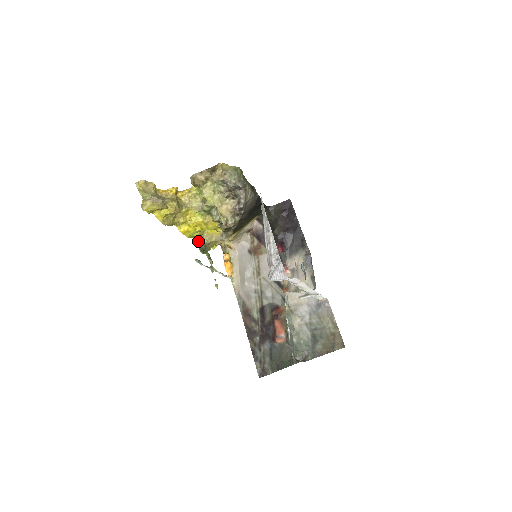
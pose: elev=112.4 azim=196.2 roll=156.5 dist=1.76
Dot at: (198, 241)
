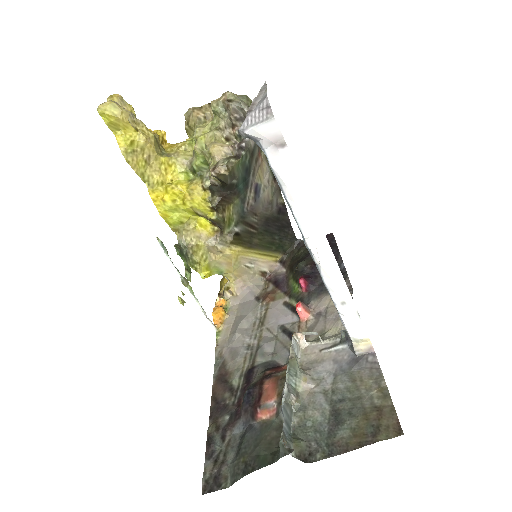
Dot at: (178, 239)
